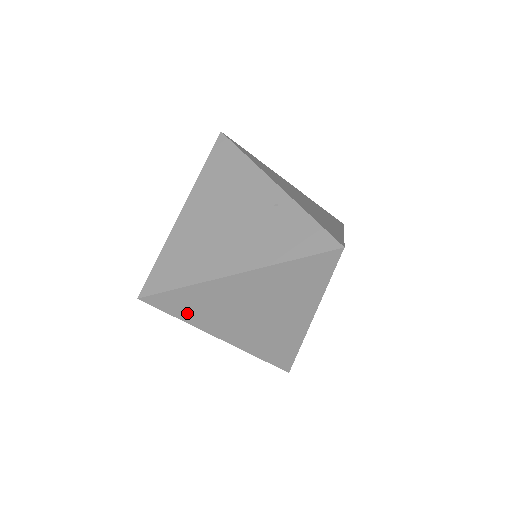
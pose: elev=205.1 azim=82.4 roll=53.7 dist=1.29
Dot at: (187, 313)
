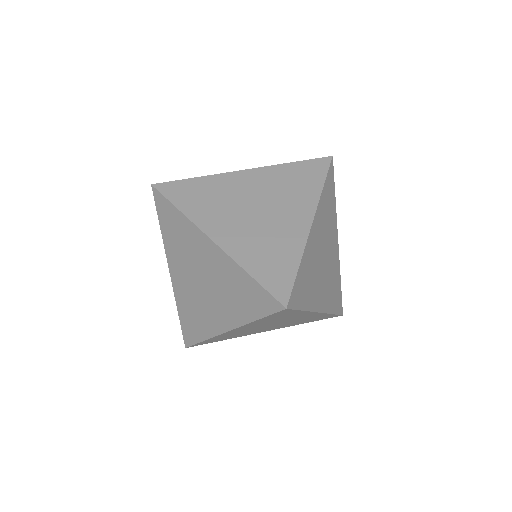
Dot at: (189, 204)
